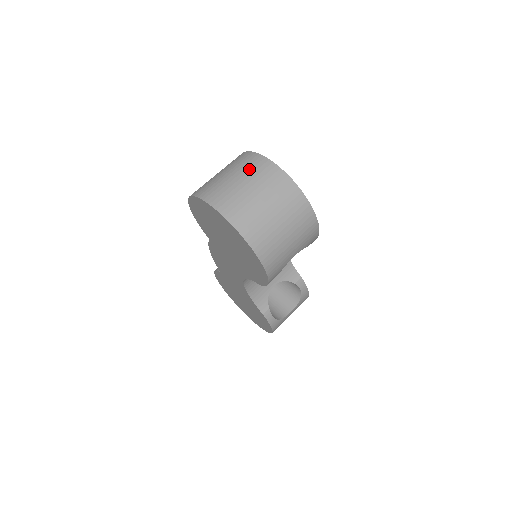
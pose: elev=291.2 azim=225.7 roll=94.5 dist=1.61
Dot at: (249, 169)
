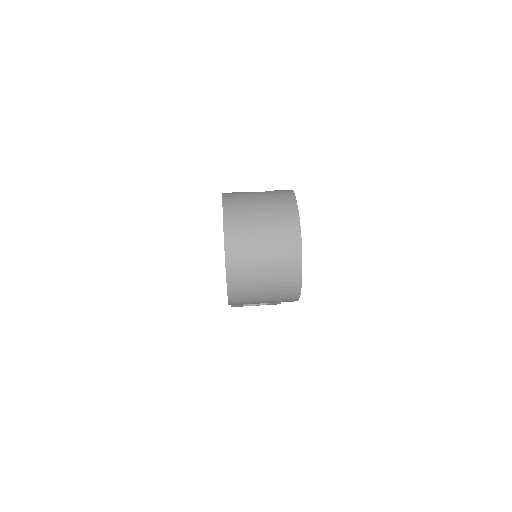
Dot at: (278, 221)
